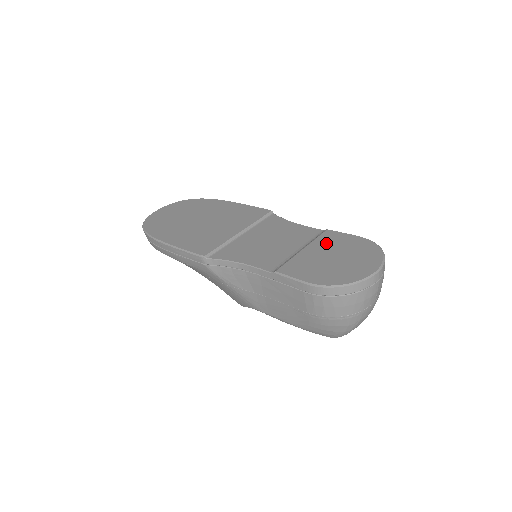
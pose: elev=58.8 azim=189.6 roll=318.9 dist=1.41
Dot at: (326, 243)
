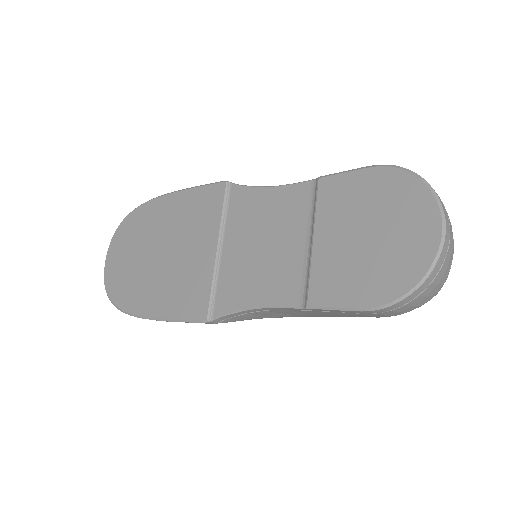
Dot at: (335, 210)
